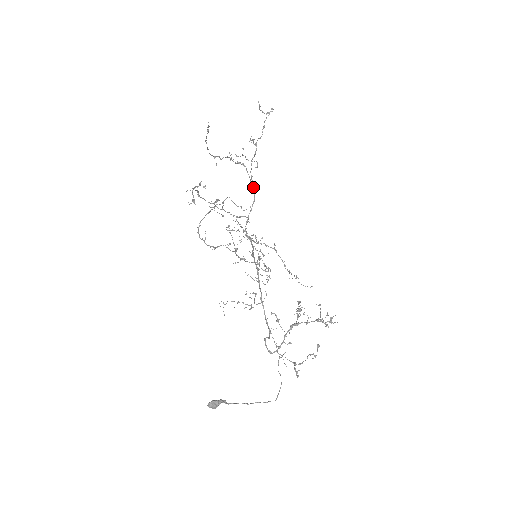
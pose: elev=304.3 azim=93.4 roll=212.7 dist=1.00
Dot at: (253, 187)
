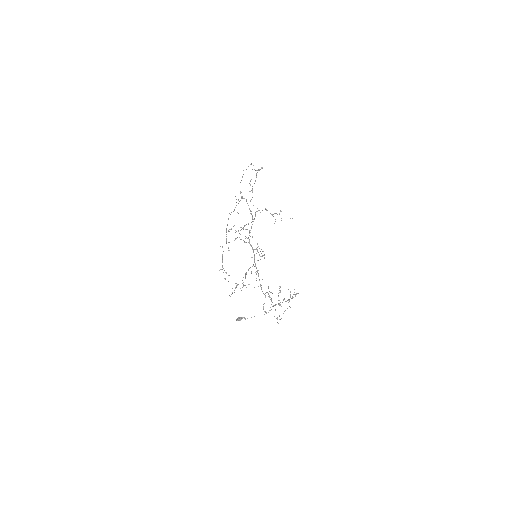
Dot at: (252, 216)
